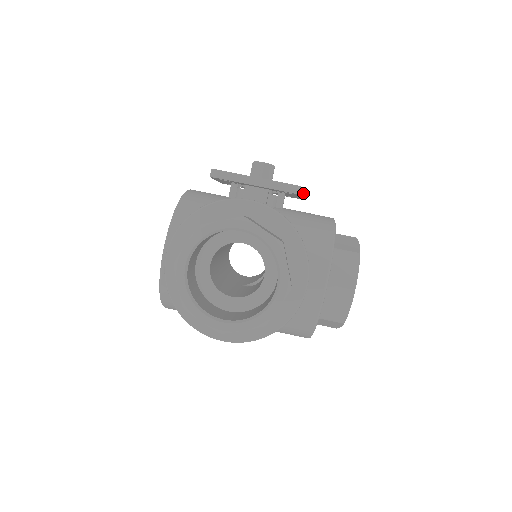
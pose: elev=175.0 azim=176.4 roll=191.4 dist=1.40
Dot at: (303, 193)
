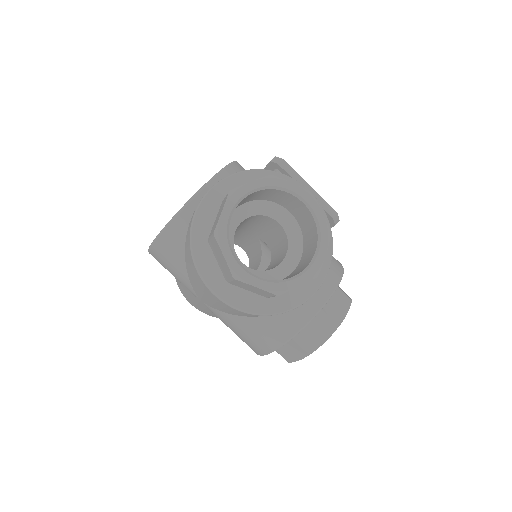
Dot at: (336, 223)
